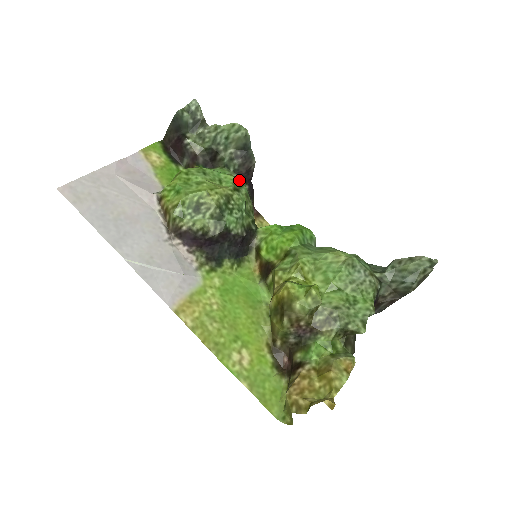
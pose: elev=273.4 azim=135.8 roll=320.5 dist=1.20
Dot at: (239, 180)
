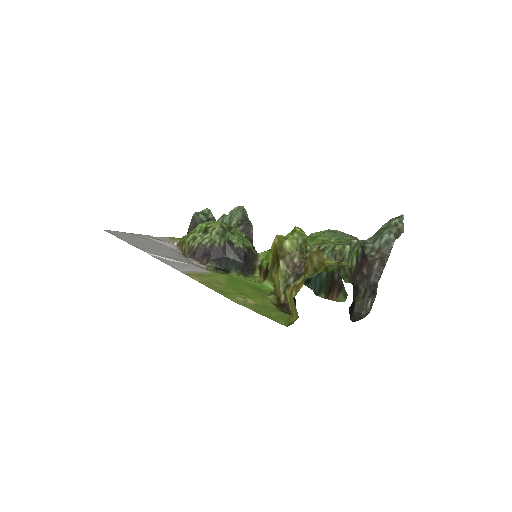
Dot at: occluded
